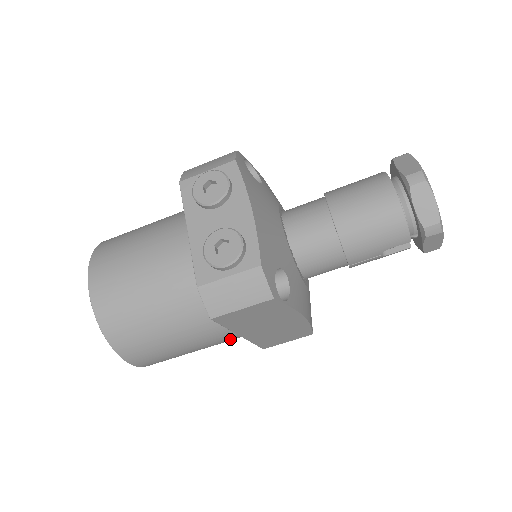
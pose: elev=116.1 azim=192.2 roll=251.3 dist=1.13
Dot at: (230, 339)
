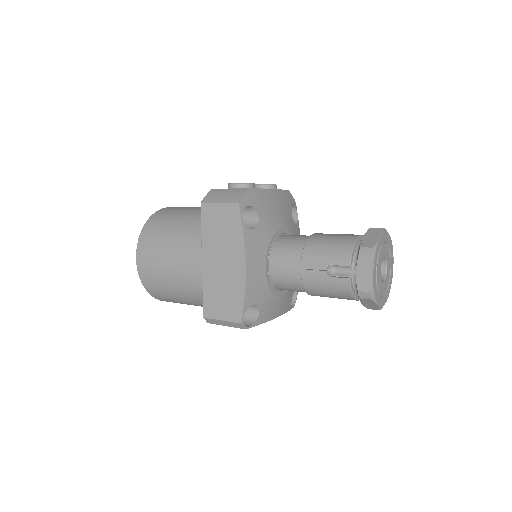
Dot at: (195, 271)
